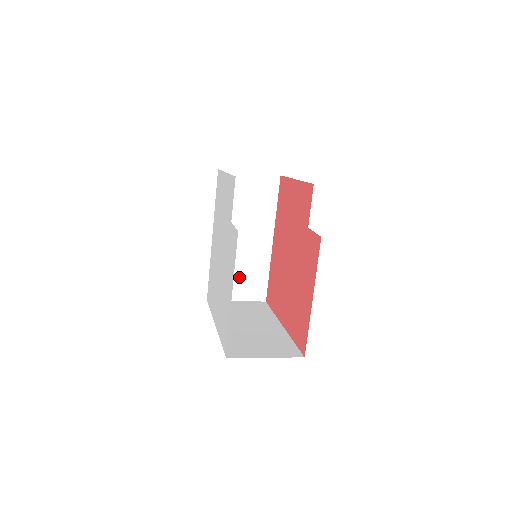
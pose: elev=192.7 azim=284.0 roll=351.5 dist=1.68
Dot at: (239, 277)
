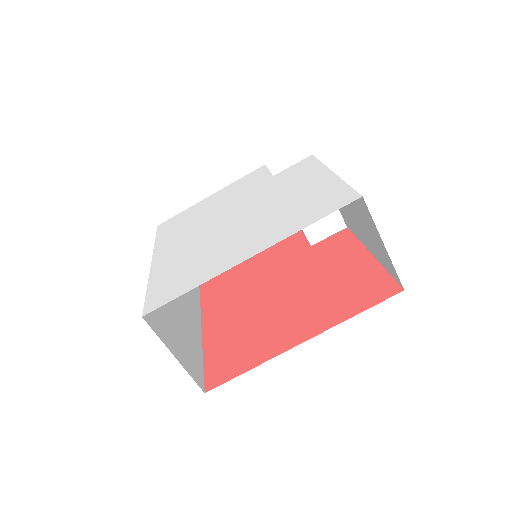
Dot at: (176, 331)
